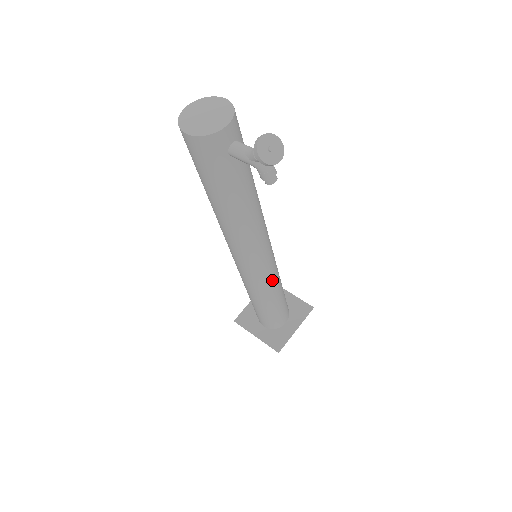
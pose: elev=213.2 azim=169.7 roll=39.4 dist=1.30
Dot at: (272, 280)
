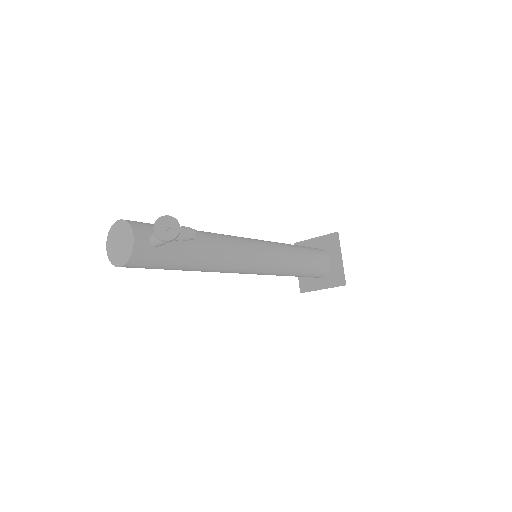
Dot at: (284, 256)
